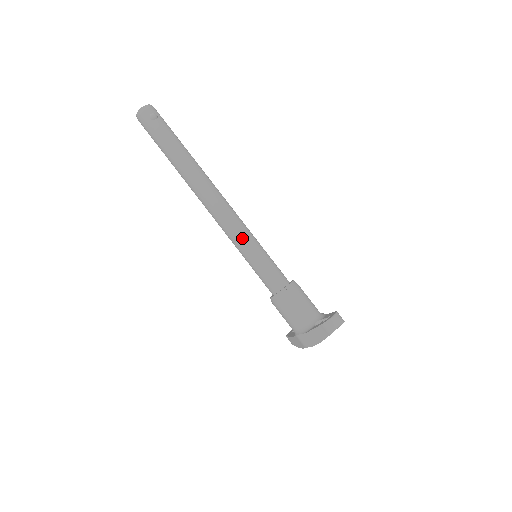
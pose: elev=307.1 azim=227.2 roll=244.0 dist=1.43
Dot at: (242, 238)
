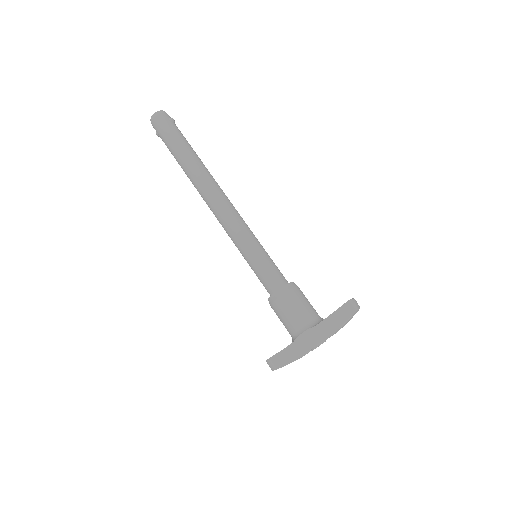
Dot at: (249, 232)
